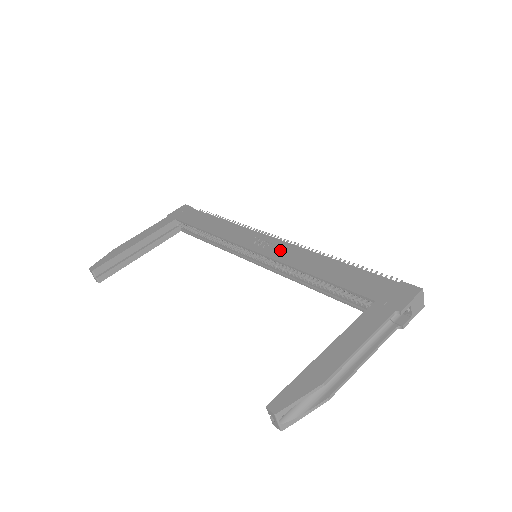
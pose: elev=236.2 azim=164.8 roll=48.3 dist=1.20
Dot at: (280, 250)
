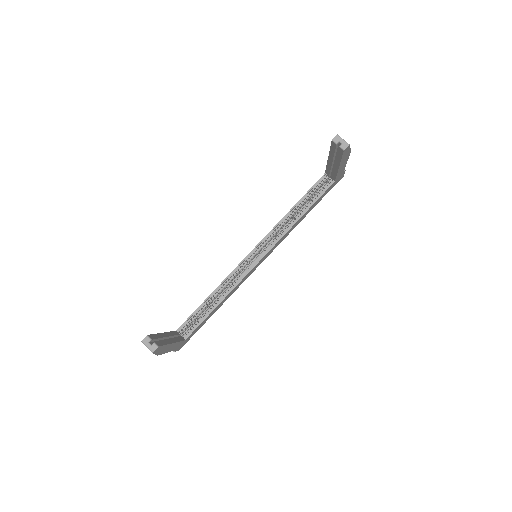
Dot at: occluded
